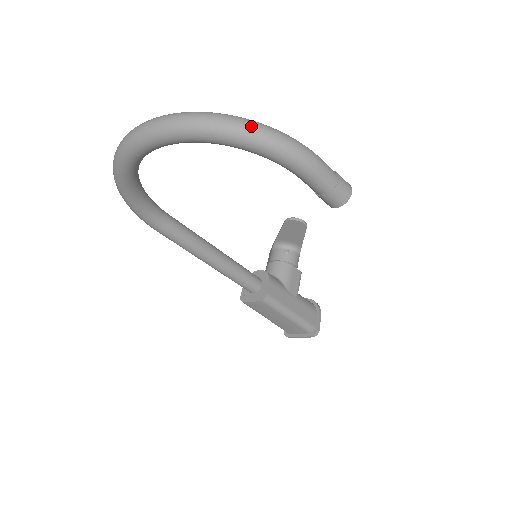
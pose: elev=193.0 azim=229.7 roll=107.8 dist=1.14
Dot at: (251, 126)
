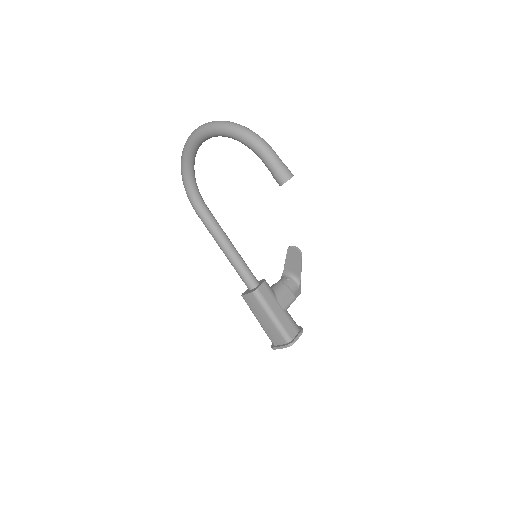
Dot at: (241, 126)
